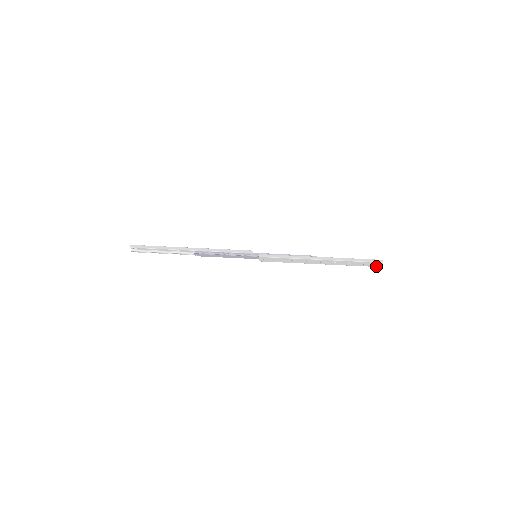
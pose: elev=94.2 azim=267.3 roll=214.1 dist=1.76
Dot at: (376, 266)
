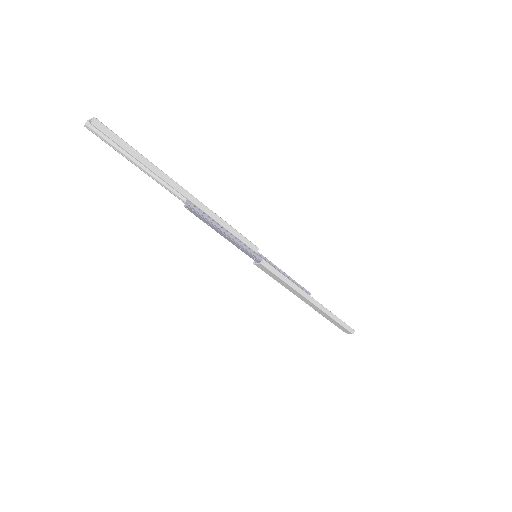
Dot at: (344, 331)
